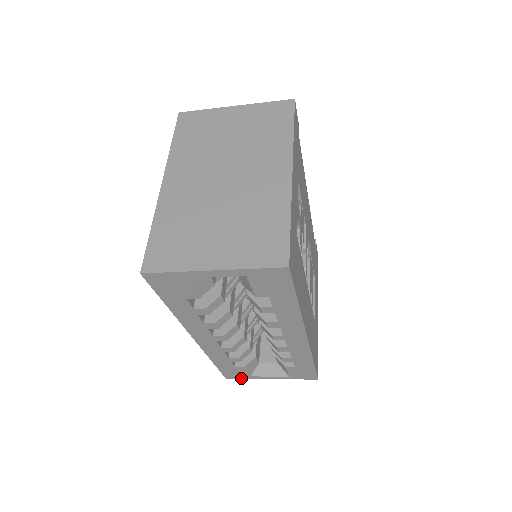
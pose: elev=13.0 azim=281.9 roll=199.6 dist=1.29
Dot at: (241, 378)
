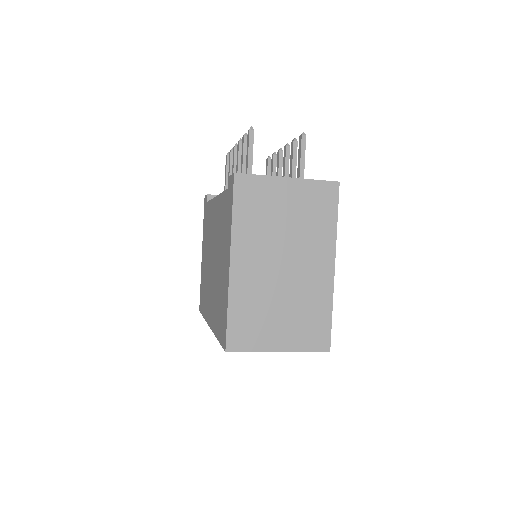
Dot at: occluded
